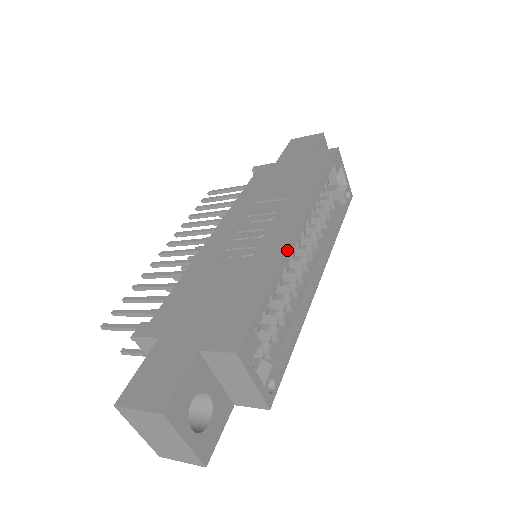
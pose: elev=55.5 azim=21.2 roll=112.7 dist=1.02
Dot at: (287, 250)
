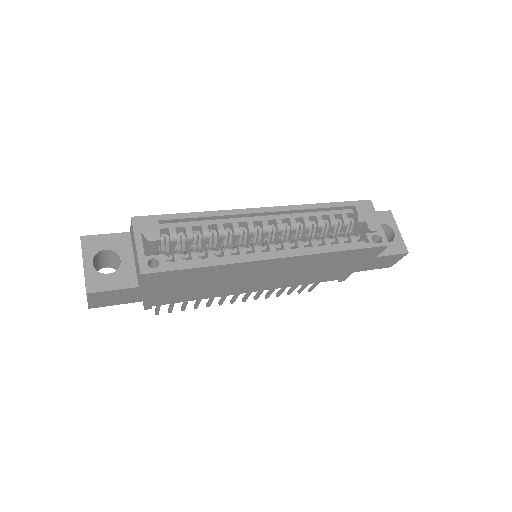
Dot at: (232, 209)
